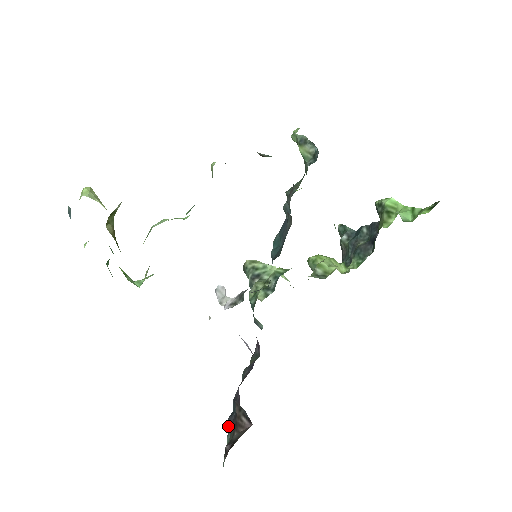
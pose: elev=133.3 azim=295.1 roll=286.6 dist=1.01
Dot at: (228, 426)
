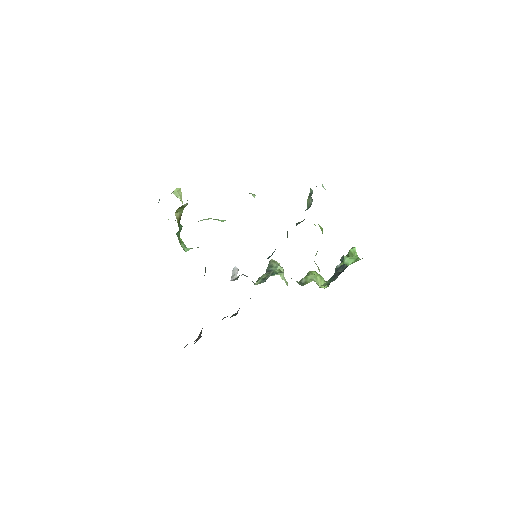
Dot at: (197, 340)
